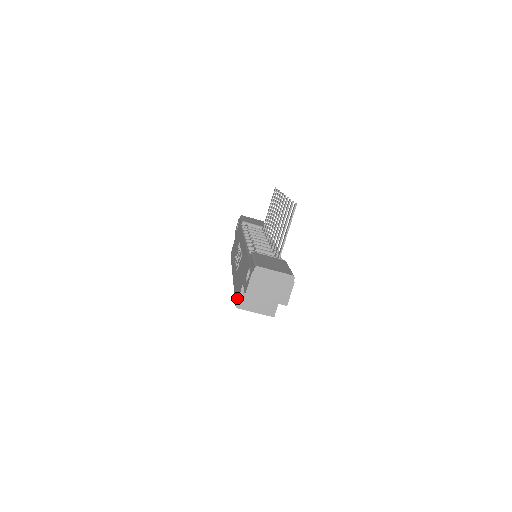
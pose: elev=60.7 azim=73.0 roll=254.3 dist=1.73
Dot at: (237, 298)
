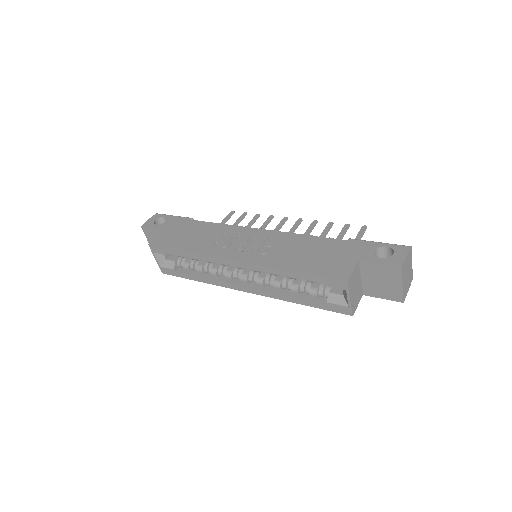
Dot at: (342, 273)
